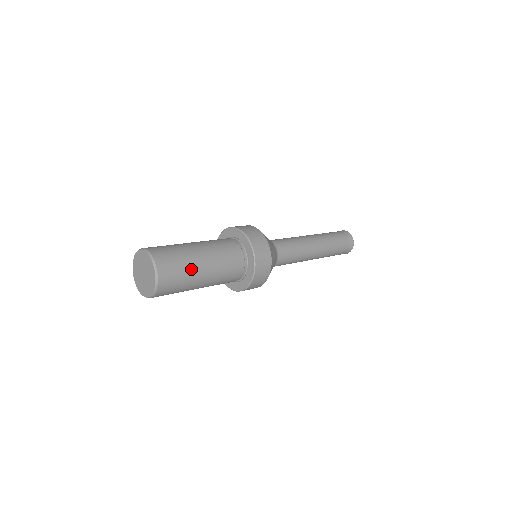
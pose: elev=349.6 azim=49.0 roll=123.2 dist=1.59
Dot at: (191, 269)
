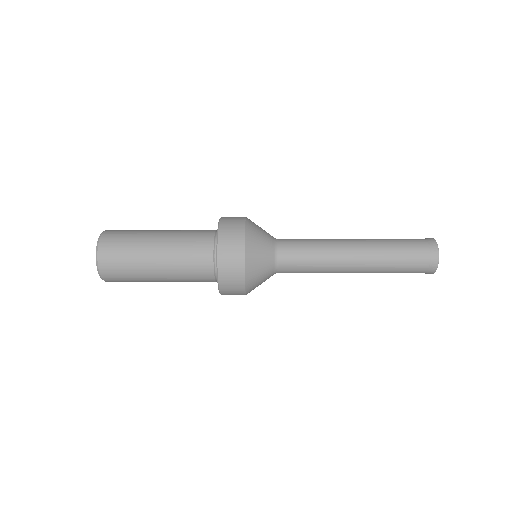
Dot at: (139, 268)
